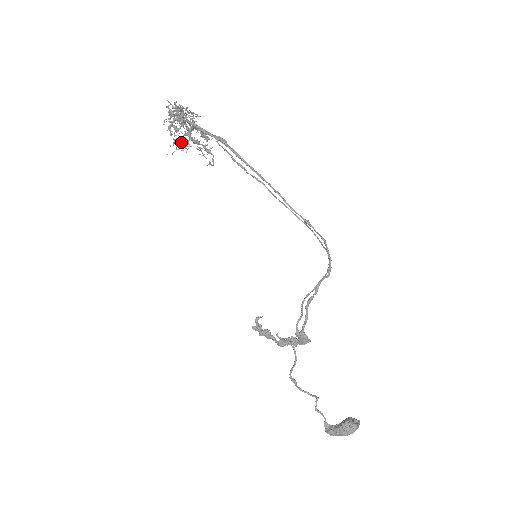
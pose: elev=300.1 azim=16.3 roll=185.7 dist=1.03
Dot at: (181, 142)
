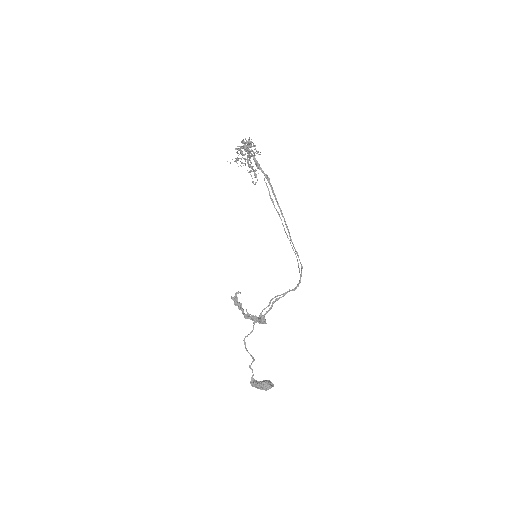
Dot at: occluded
